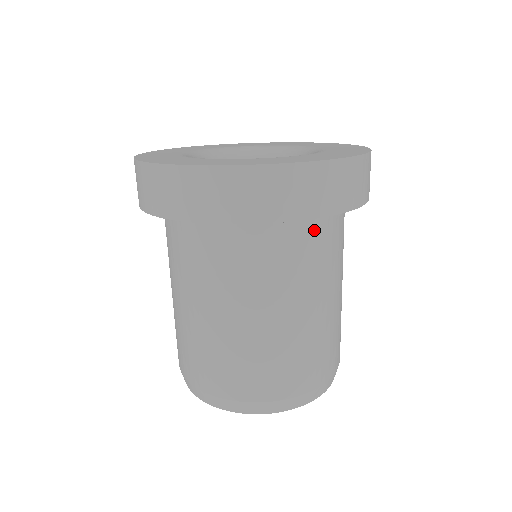
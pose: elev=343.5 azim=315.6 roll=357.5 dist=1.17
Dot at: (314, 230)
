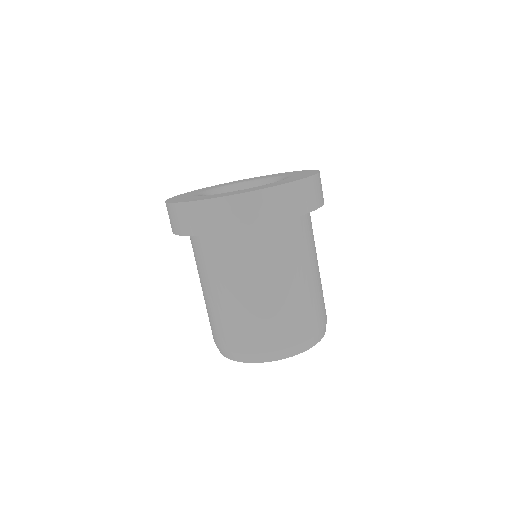
Dot at: (259, 237)
